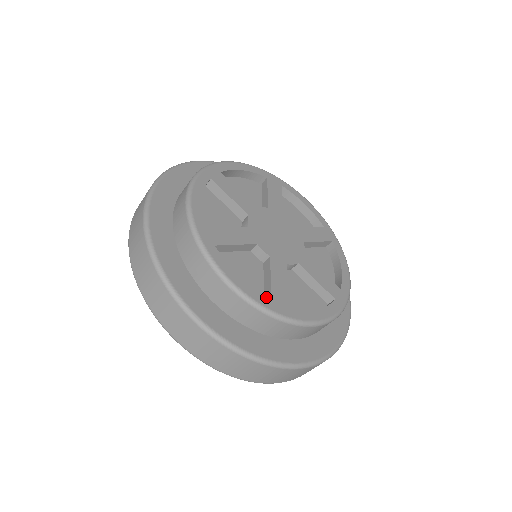
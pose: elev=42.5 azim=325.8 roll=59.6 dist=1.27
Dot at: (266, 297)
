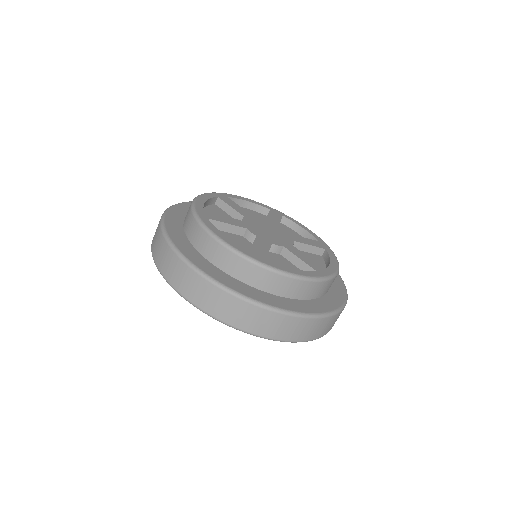
Dot at: (313, 271)
